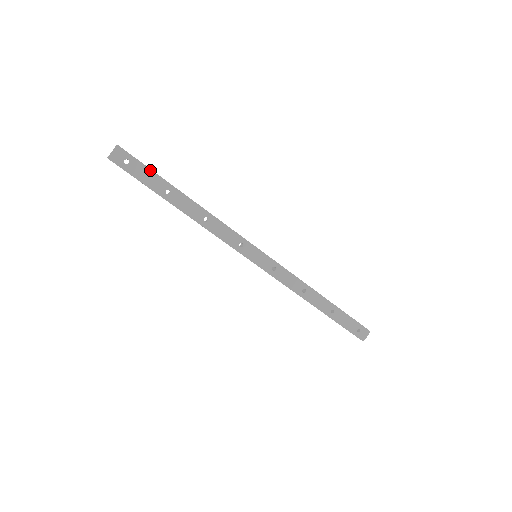
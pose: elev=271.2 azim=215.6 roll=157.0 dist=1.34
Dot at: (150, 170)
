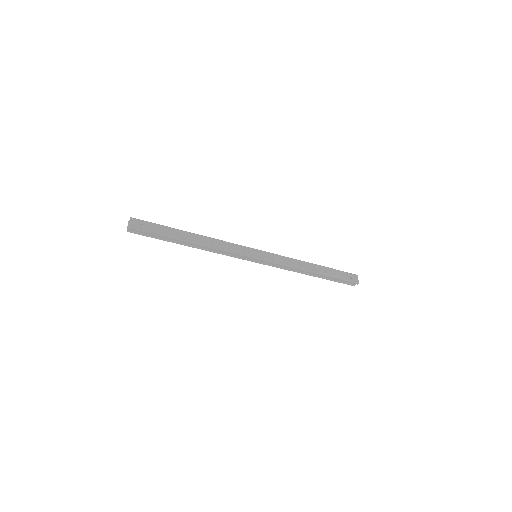
Dot at: (160, 225)
